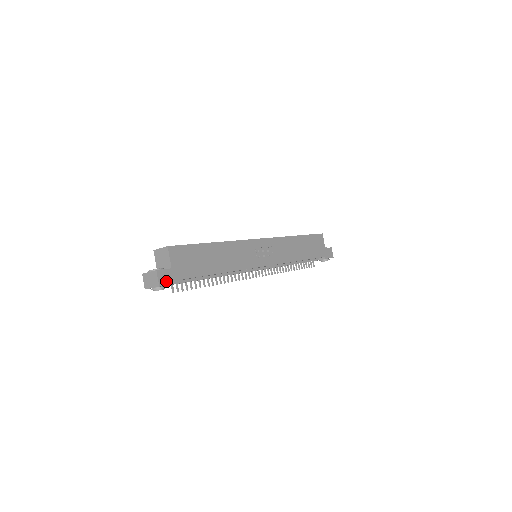
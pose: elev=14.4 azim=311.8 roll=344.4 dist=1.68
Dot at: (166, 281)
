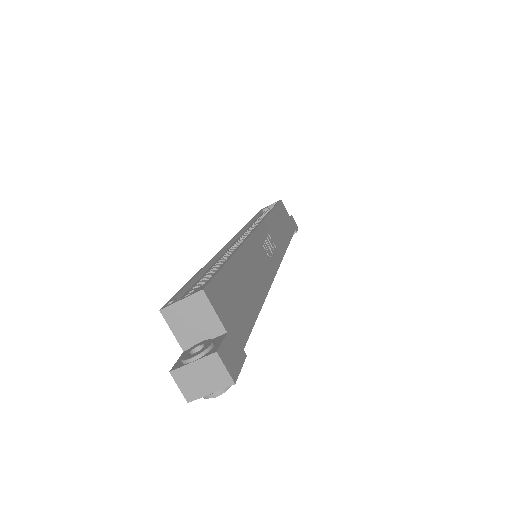
Dot at: (235, 365)
